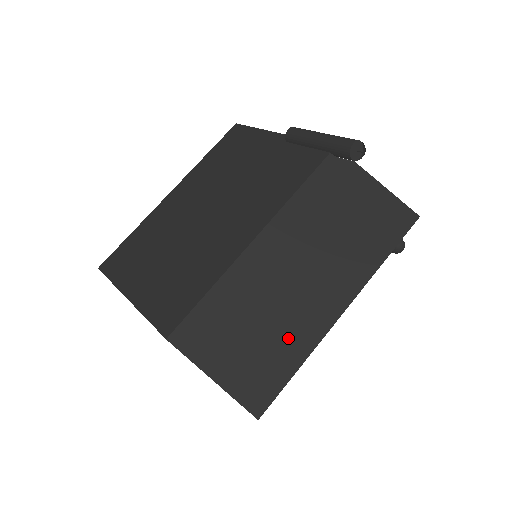
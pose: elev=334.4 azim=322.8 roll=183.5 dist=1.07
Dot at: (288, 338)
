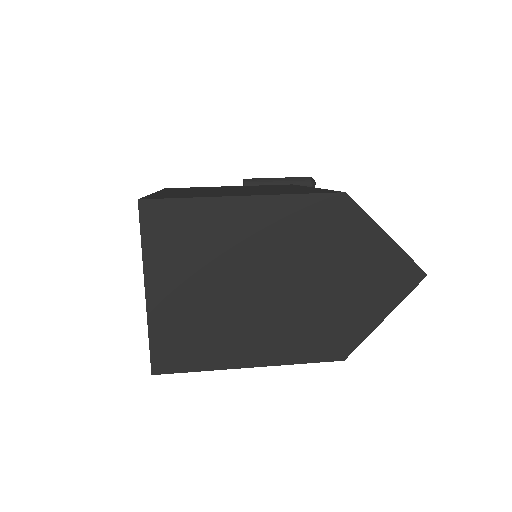
Dot at: occluded
